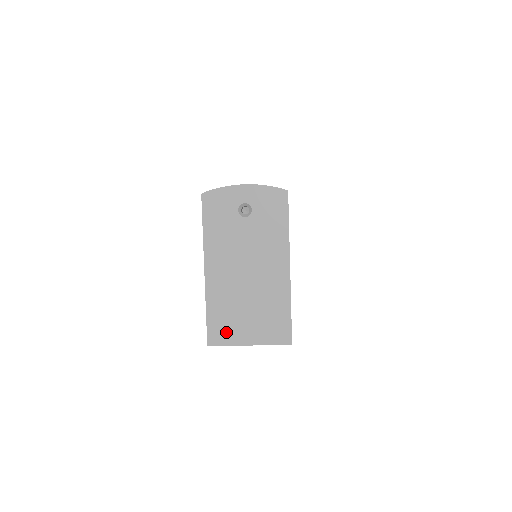
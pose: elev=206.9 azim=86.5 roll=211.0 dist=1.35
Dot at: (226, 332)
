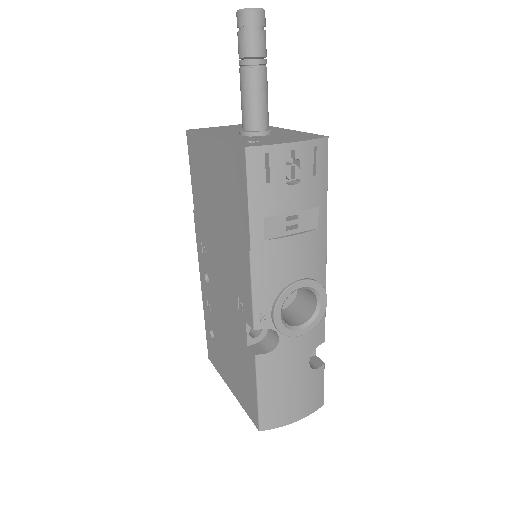
Dot at: occluded
